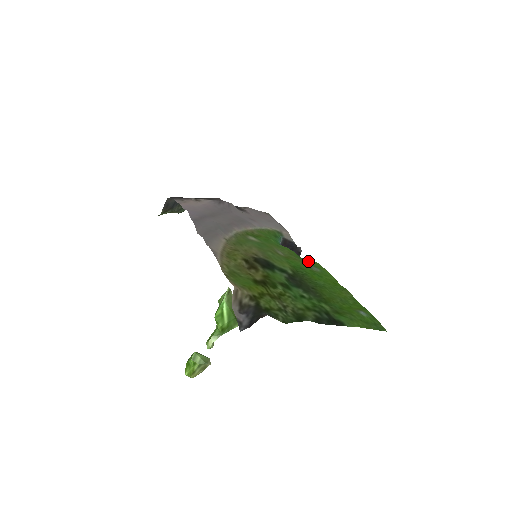
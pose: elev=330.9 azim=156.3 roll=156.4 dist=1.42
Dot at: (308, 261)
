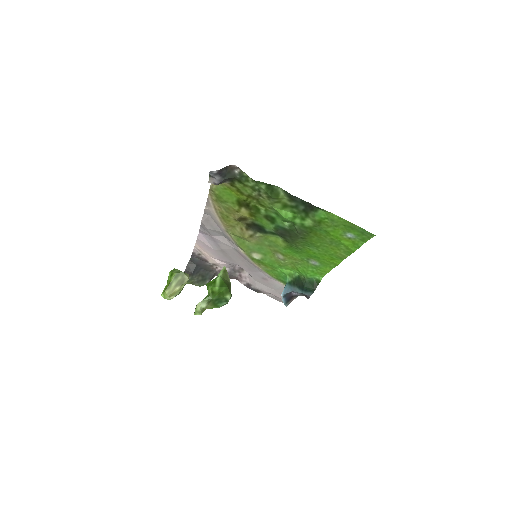
Dot at: (311, 273)
